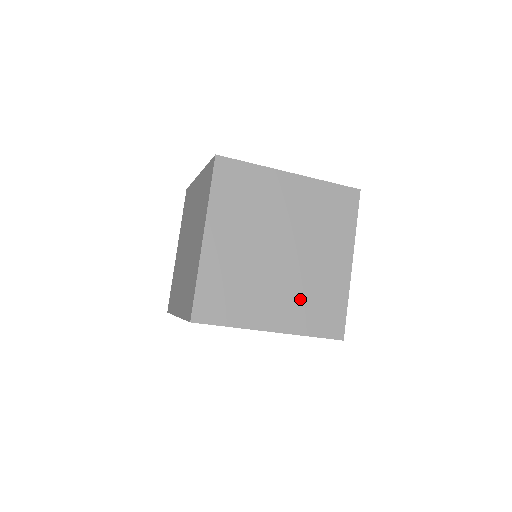
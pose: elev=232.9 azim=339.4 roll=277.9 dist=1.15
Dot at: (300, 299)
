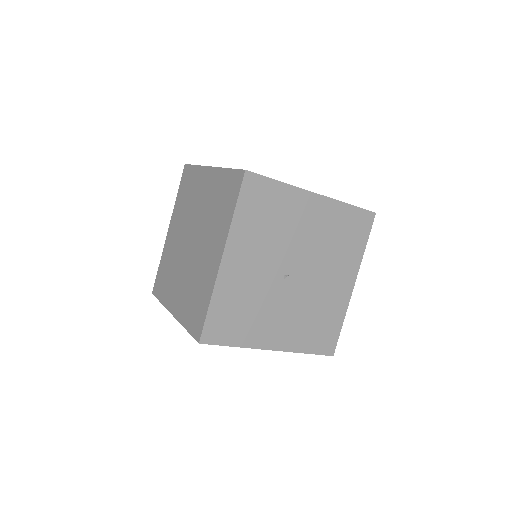
Dot at: occluded
